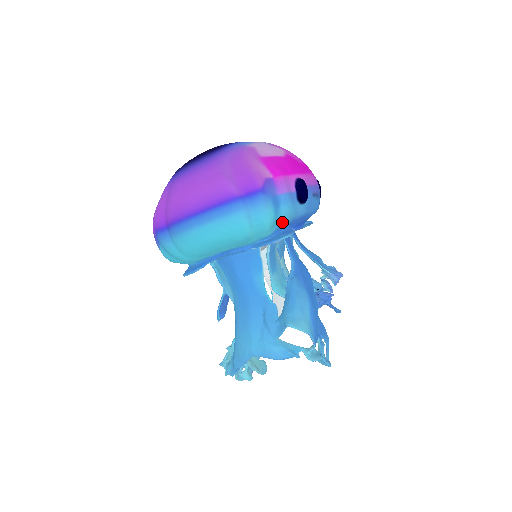
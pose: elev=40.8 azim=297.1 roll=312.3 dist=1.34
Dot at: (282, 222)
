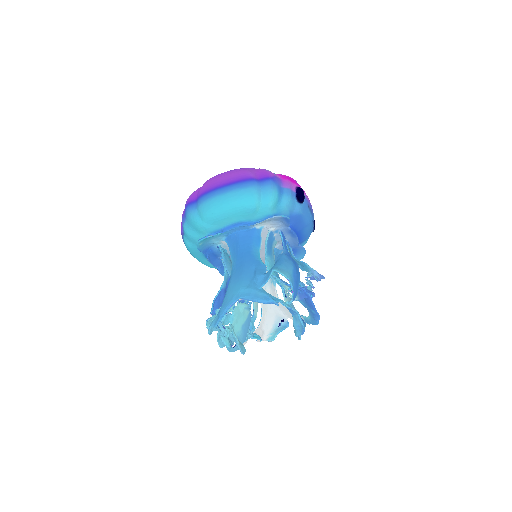
Dot at: (282, 209)
